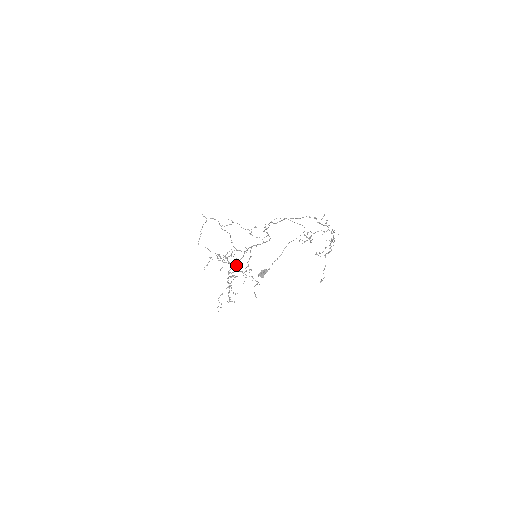
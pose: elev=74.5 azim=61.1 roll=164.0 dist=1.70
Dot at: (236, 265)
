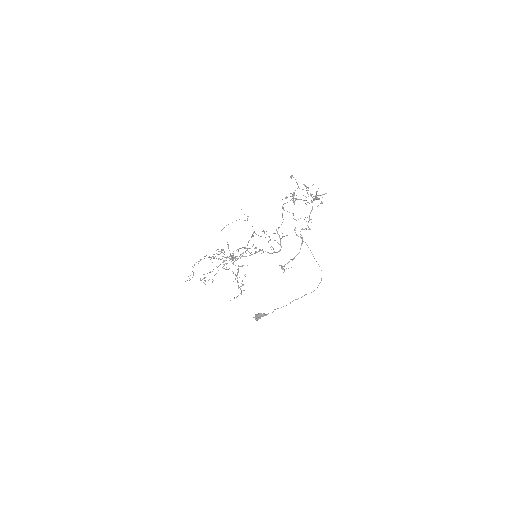
Dot at: occluded
